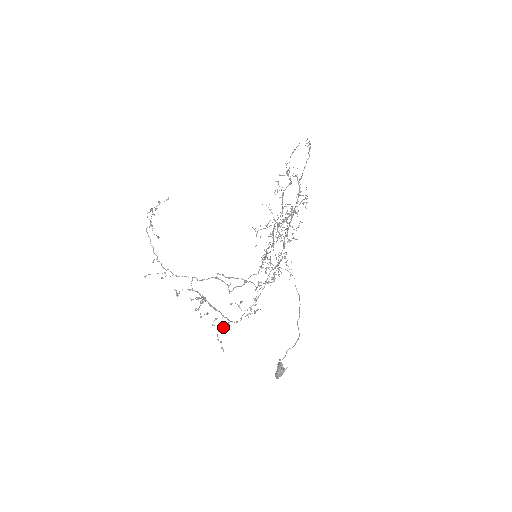
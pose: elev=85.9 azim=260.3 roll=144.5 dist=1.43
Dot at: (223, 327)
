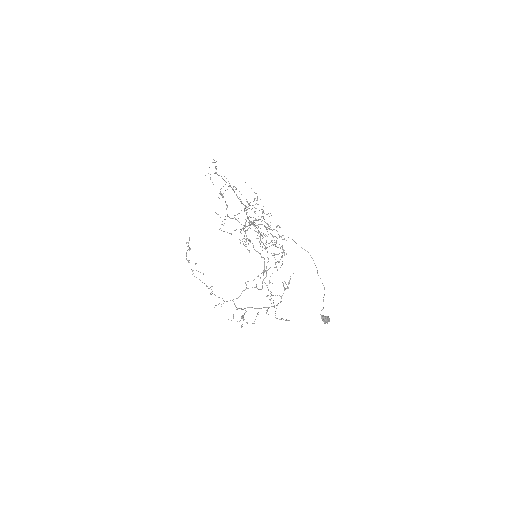
Dot at: occluded
